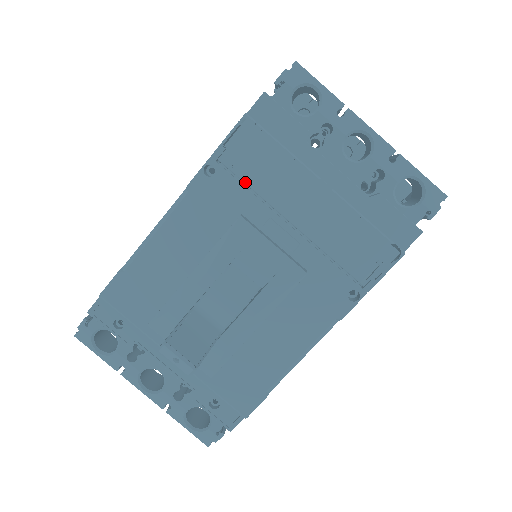
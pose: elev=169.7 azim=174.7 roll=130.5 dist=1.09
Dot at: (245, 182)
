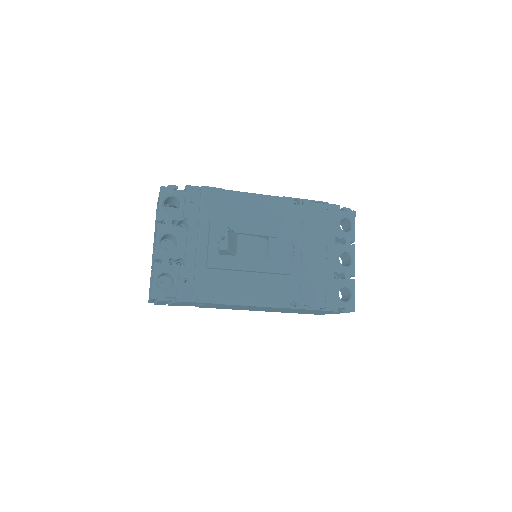
Dot at: (303, 221)
